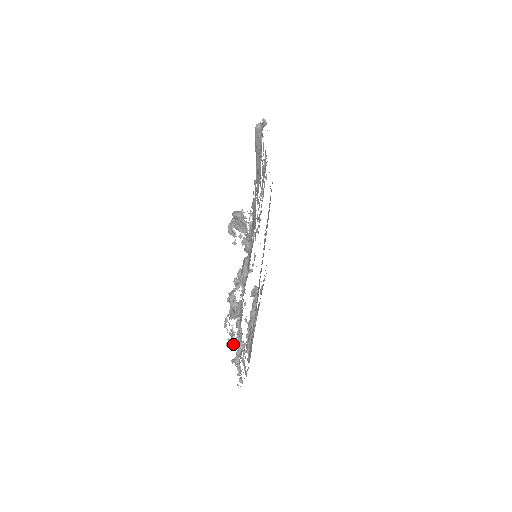
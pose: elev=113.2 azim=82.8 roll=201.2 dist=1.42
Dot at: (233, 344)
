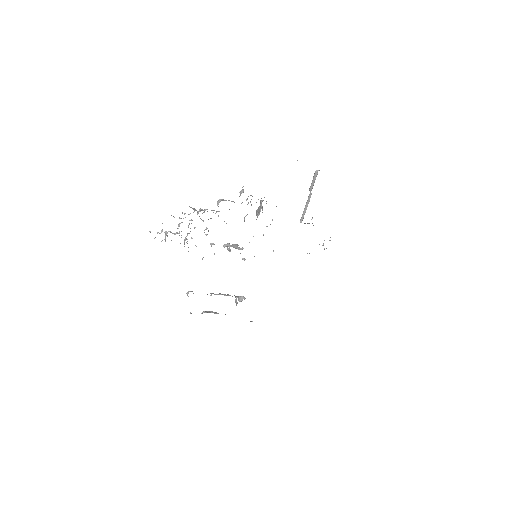
Dot at: occluded
